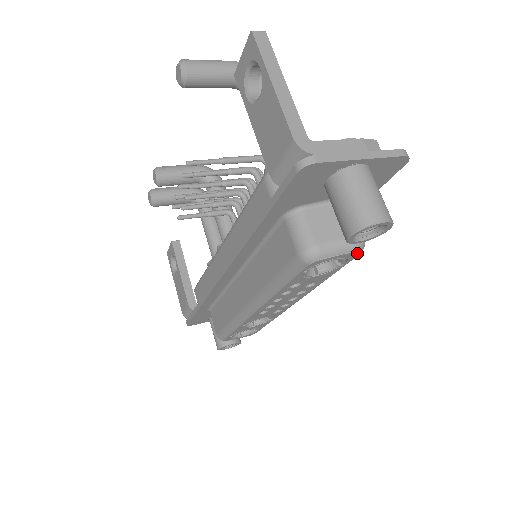
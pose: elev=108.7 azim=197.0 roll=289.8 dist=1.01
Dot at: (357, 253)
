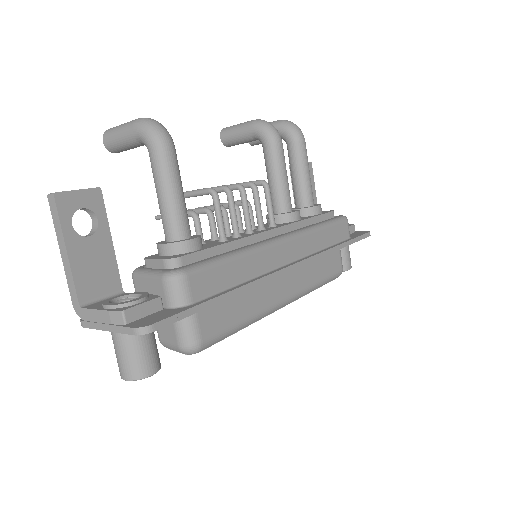
Dot at: (194, 352)
